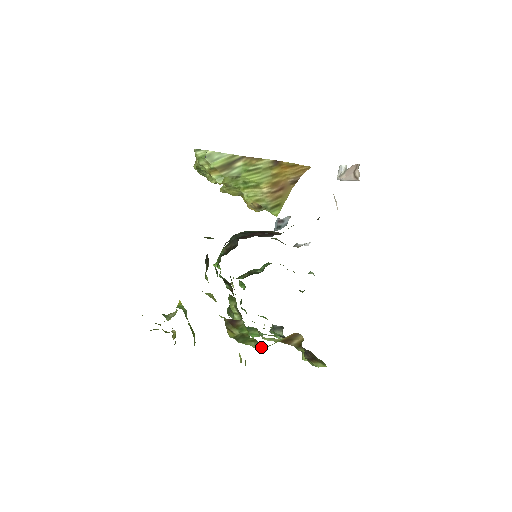
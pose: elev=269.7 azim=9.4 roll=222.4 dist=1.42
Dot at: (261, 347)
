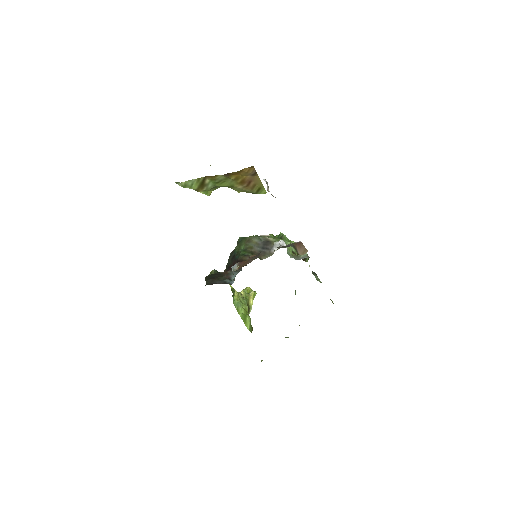
Dot at: occluded
